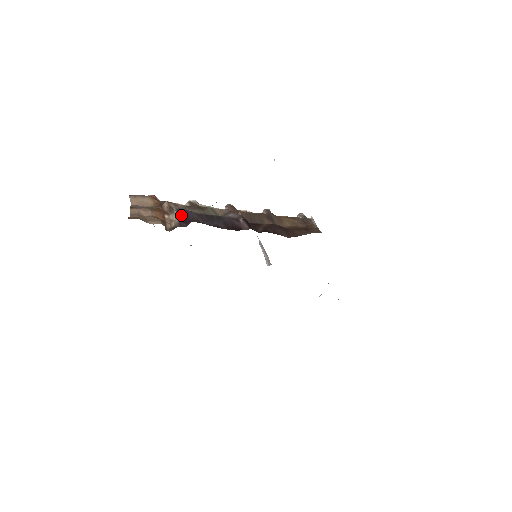
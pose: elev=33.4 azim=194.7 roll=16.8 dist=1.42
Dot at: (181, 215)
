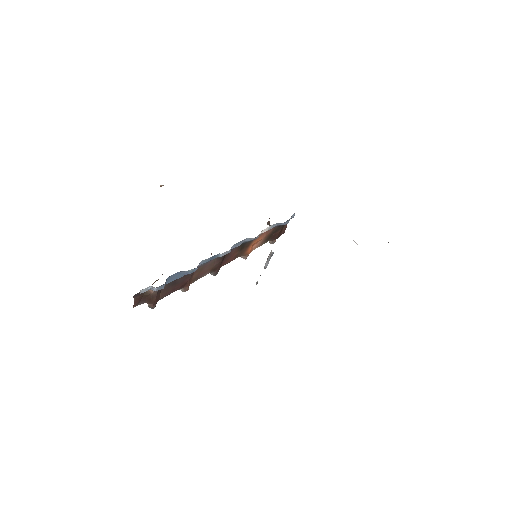
Dot at: occluded
